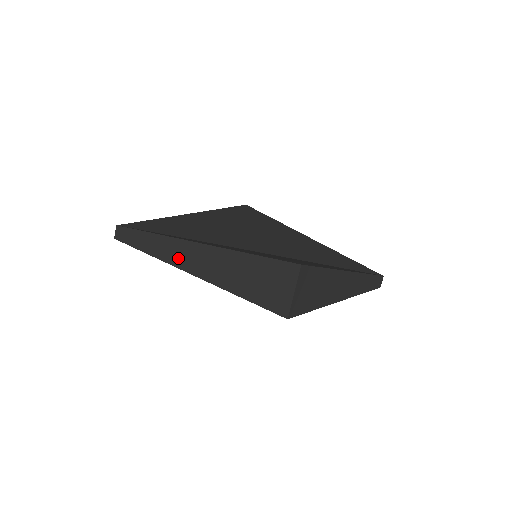
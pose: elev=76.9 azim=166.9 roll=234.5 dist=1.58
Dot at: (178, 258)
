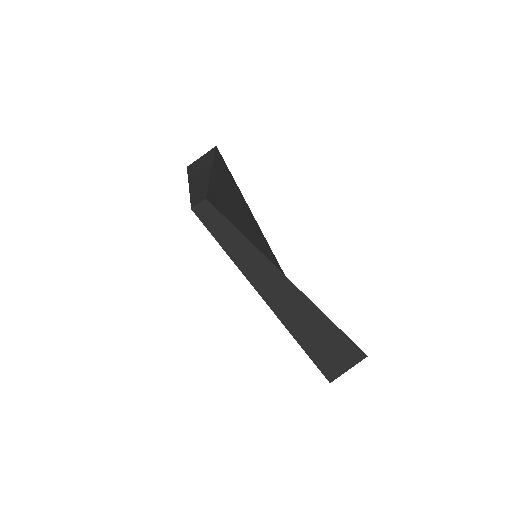
Dot at: (266, 286)
